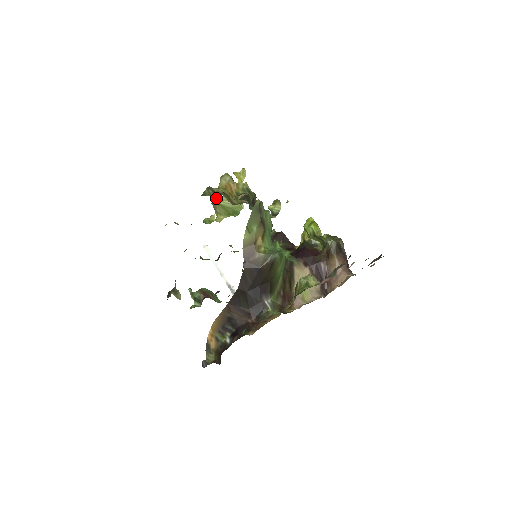
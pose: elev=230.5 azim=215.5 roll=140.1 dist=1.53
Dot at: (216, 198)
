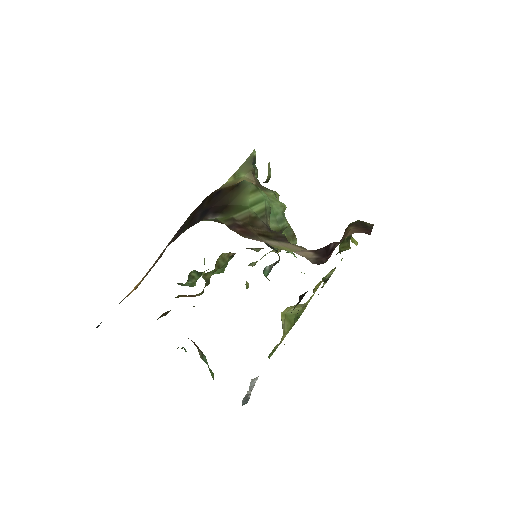
Dot at: occluded
